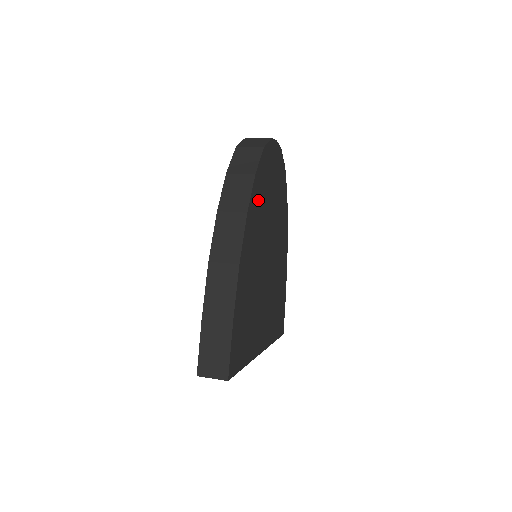
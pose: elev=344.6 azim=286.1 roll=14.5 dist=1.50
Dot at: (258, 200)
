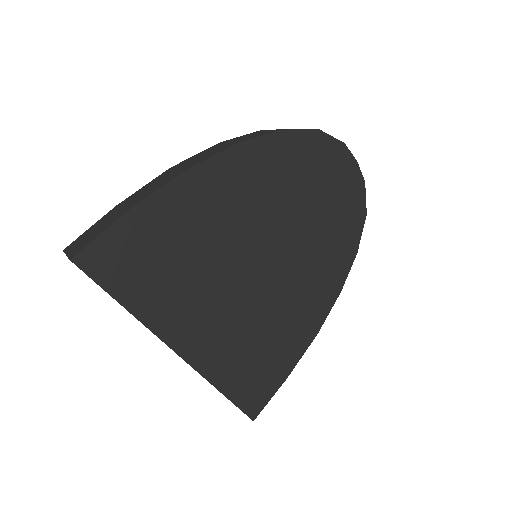
Dot at: (273, 164)
